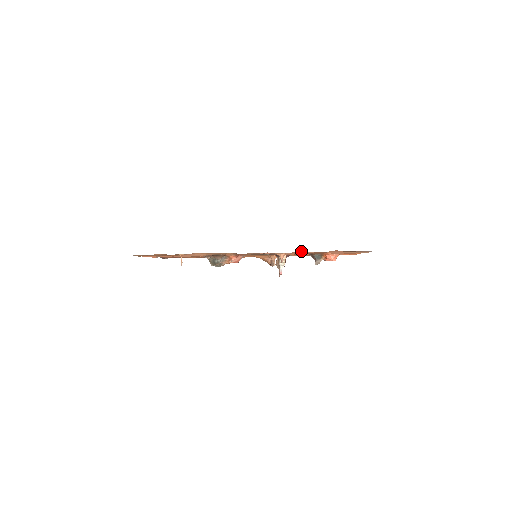
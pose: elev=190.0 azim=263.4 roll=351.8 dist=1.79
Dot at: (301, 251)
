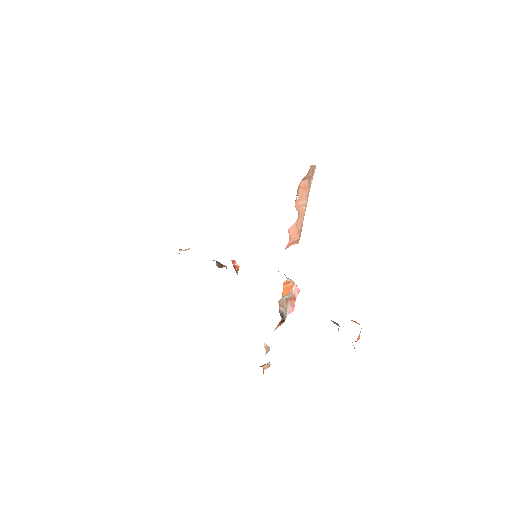
Dot at: occluded
